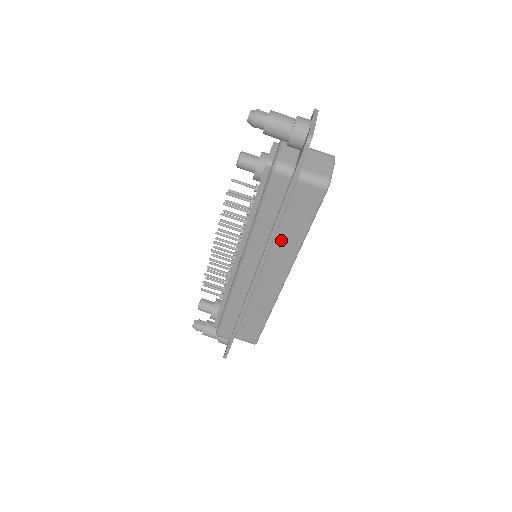
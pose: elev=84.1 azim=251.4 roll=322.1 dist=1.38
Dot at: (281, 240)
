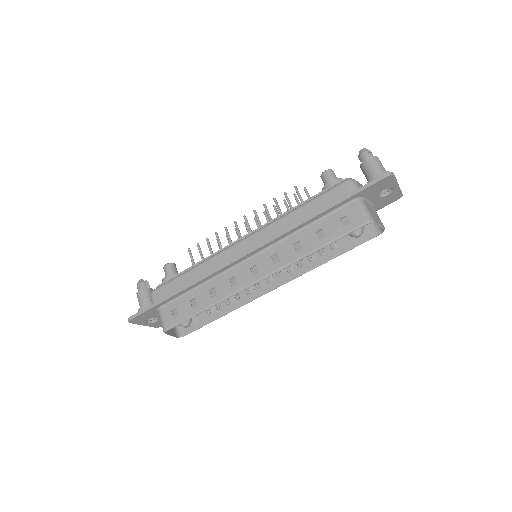
Dot at: (294, 241)
